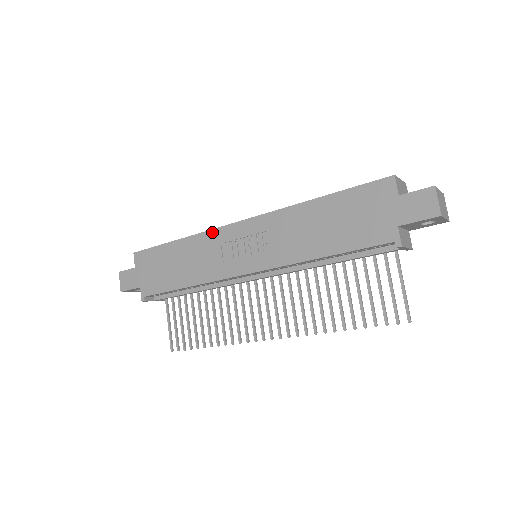
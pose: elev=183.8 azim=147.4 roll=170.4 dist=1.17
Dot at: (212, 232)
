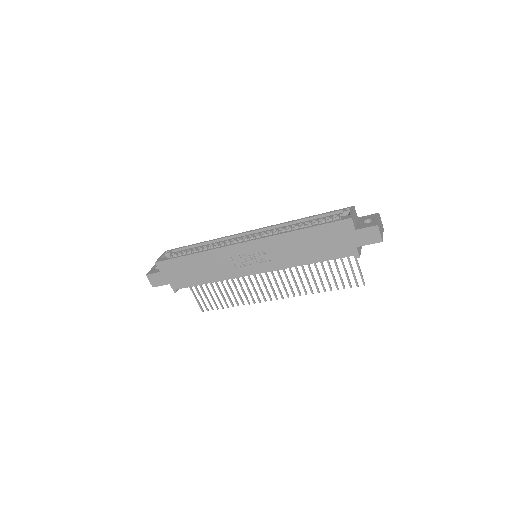
Dot at: (222, 249)
